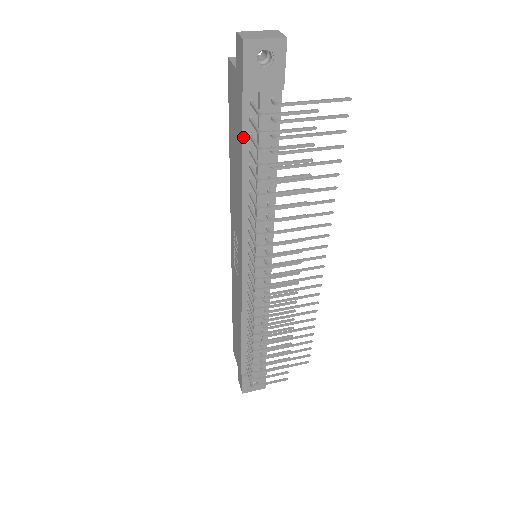
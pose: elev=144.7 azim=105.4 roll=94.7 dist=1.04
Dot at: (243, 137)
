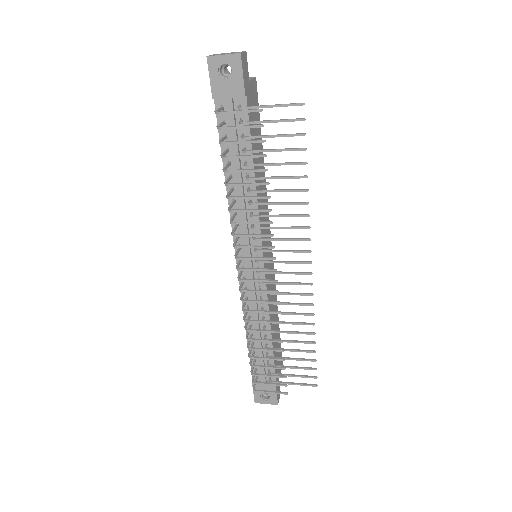
Dot at: (220, 137)
